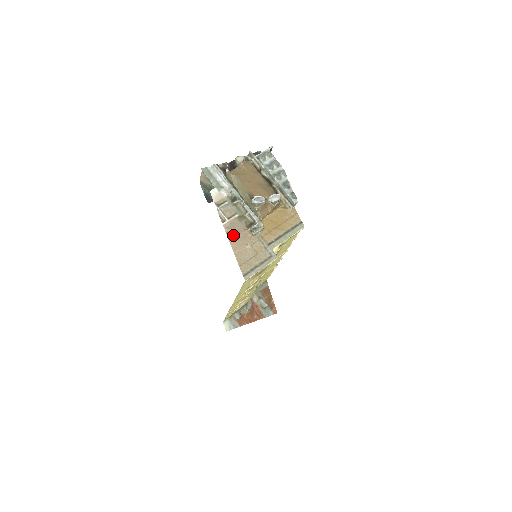
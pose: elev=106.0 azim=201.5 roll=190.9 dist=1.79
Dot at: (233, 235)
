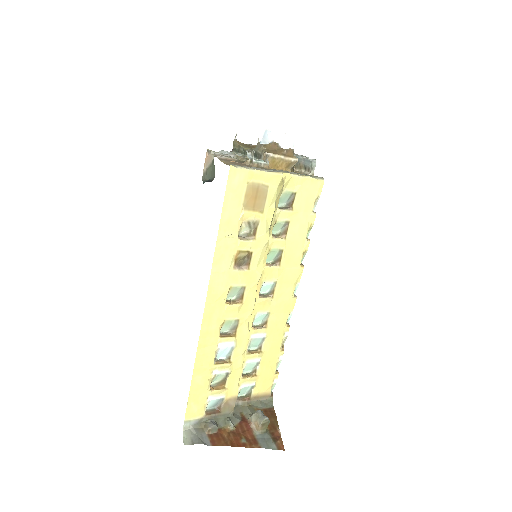
Dot at: (227, 161)
